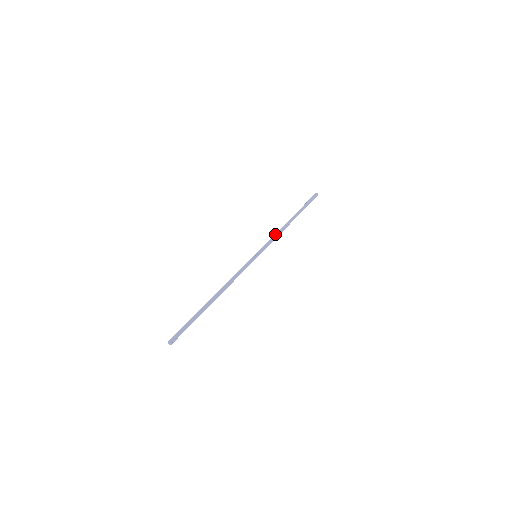
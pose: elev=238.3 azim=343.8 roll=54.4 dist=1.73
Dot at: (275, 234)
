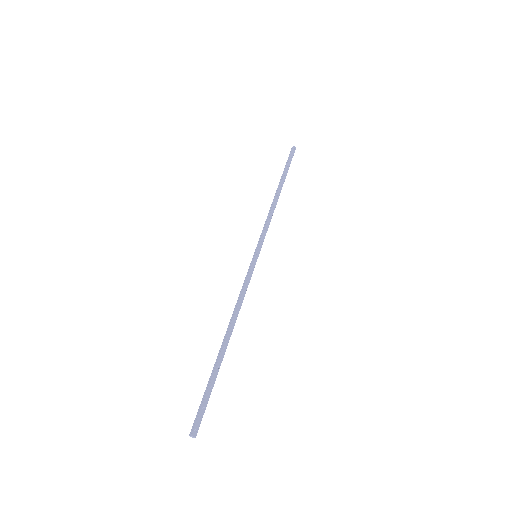
Dot at: (267, 218)
